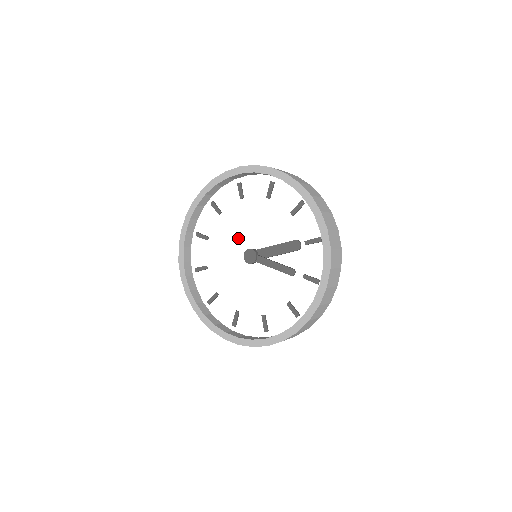
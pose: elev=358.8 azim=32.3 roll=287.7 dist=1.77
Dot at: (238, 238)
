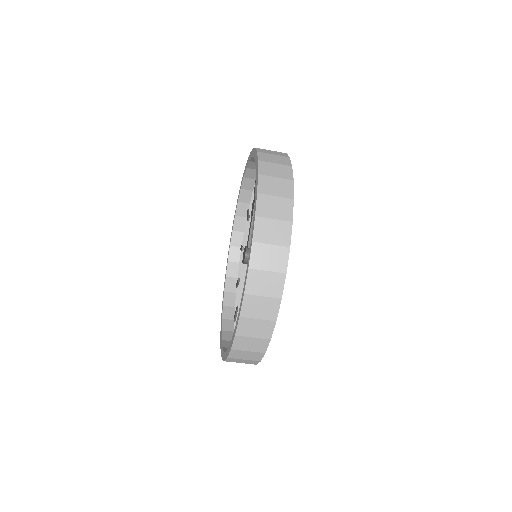
Dot at: occluded
